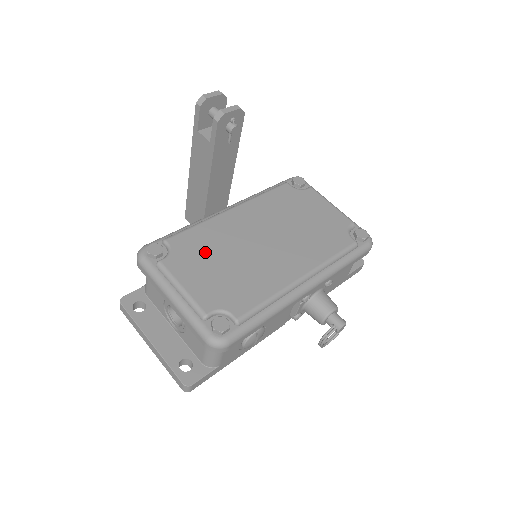
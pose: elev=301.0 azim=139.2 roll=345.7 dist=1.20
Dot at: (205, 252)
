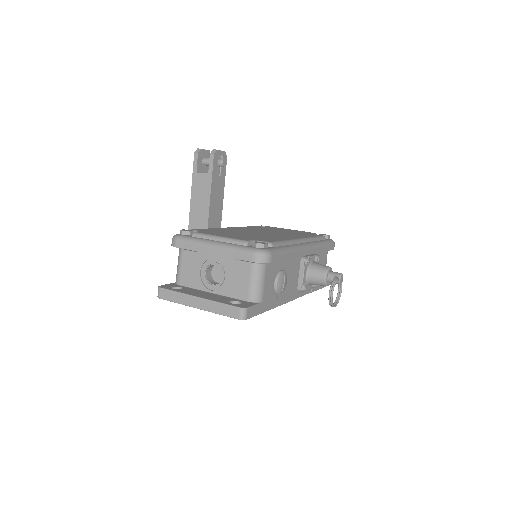
Dot at: (224, 232)
